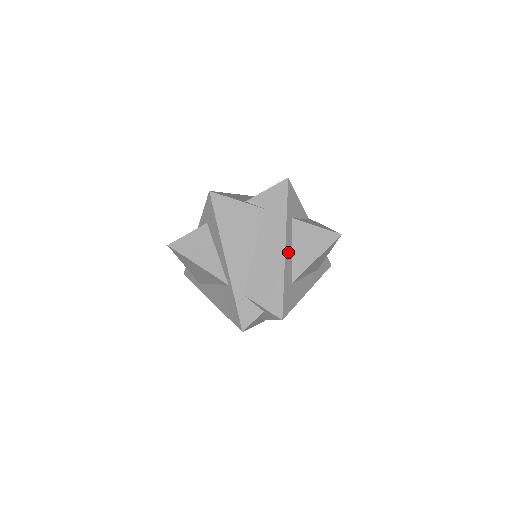
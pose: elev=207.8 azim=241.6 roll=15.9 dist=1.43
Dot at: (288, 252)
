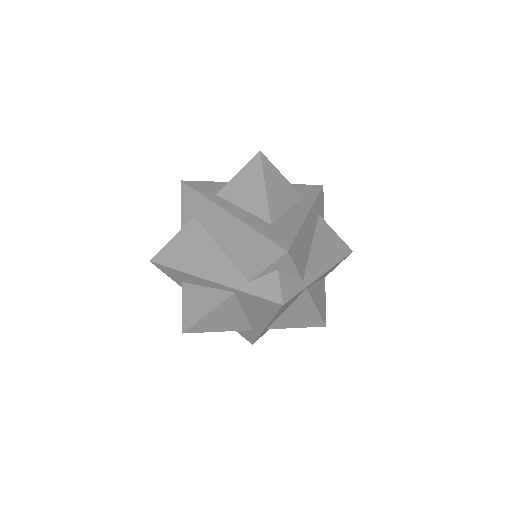
Dot at: (237, 213)
